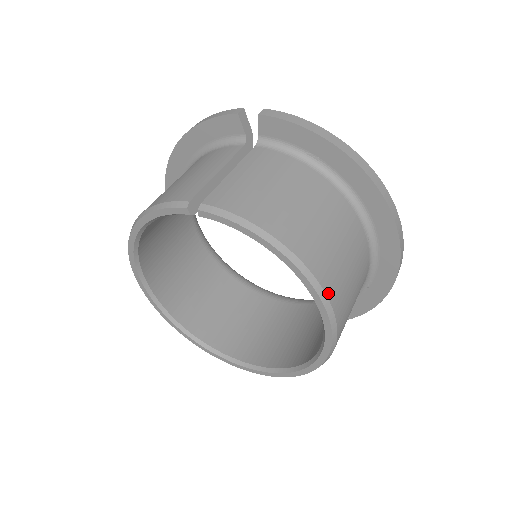
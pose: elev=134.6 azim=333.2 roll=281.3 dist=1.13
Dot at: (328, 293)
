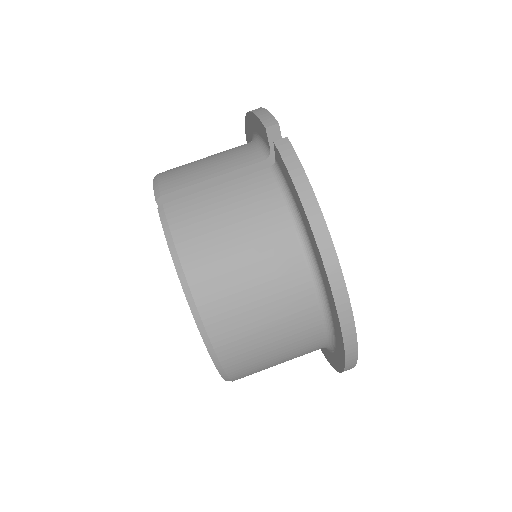
Dot at: (216, 343)
